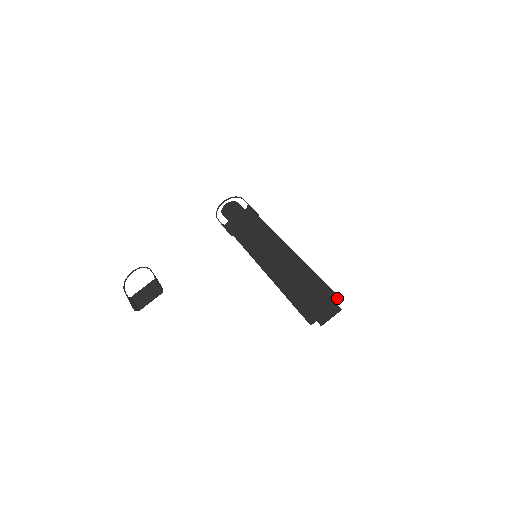
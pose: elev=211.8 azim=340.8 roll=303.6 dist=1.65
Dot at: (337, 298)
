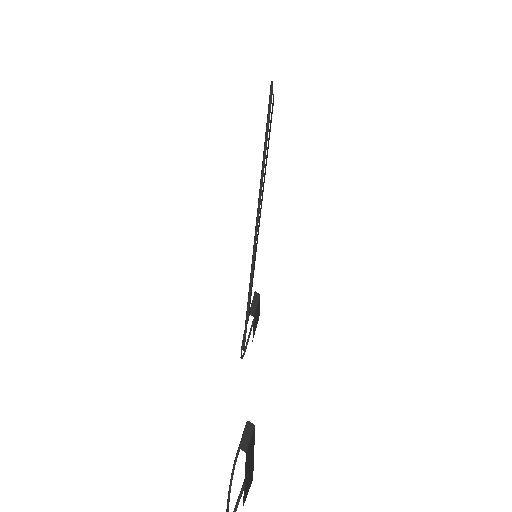
Dot at: occluded
